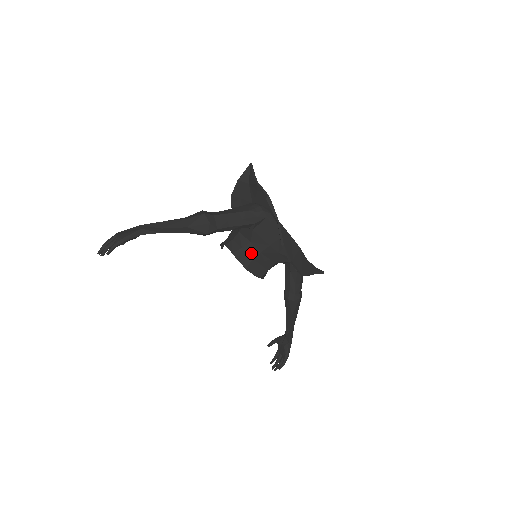
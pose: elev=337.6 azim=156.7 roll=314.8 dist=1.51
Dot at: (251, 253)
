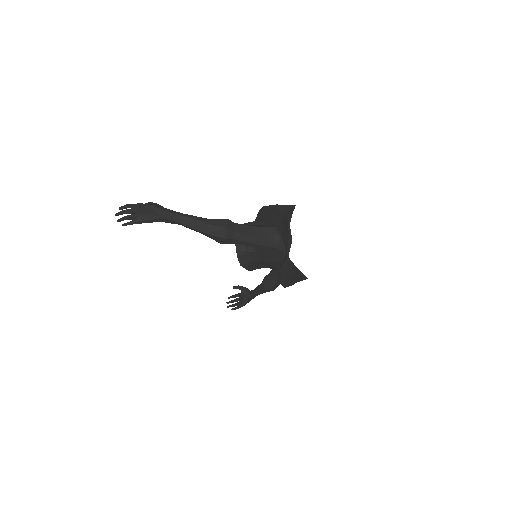
Dot at: (252, 258)
